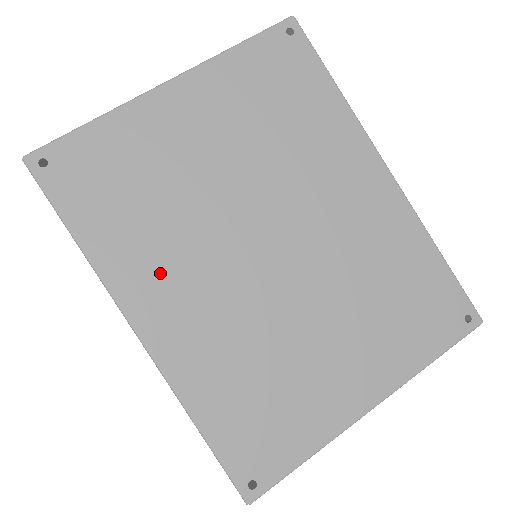
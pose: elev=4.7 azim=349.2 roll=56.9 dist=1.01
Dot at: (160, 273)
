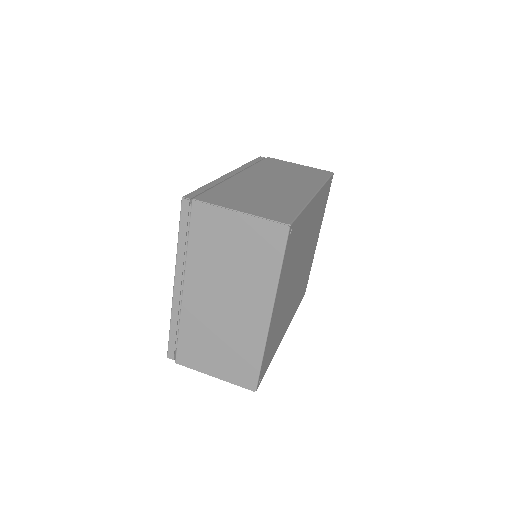
Dot at: occluded
